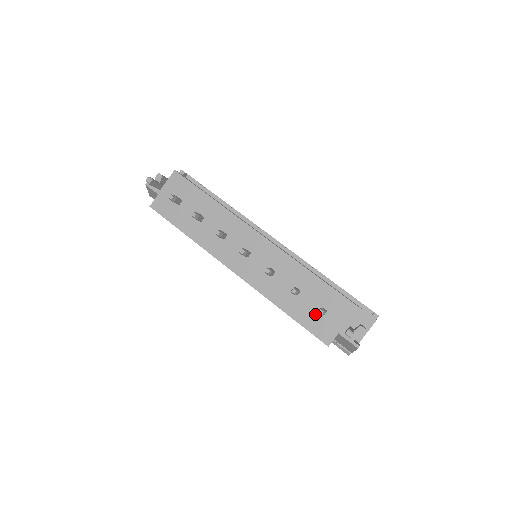
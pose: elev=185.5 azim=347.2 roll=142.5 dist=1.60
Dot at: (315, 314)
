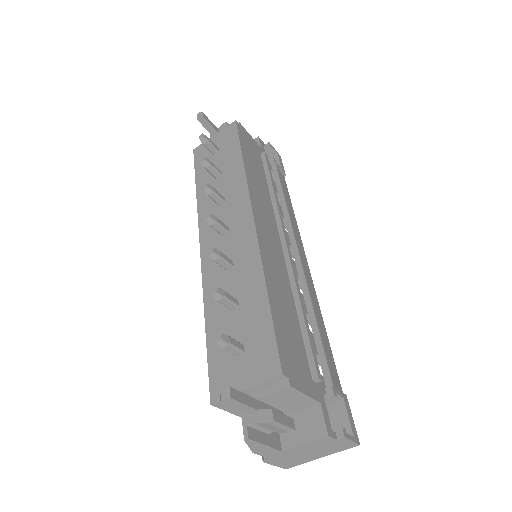
Dot at: occluded
